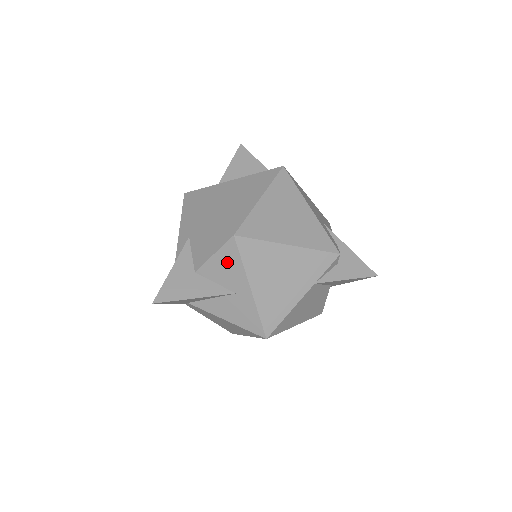
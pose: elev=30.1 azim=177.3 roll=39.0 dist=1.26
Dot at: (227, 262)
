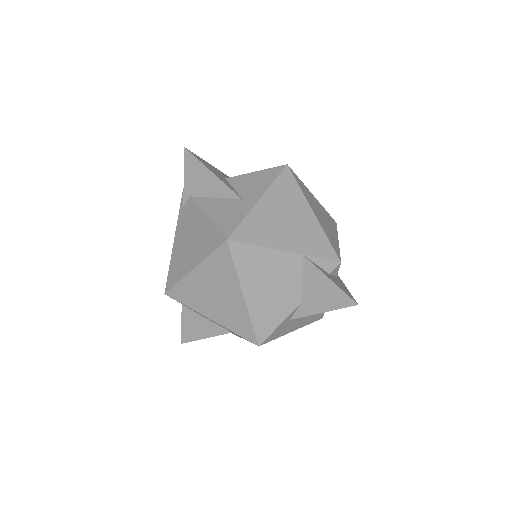
Dot at: (261, 178)
